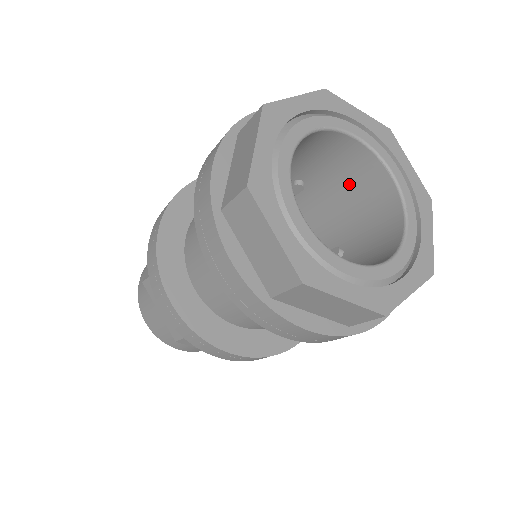
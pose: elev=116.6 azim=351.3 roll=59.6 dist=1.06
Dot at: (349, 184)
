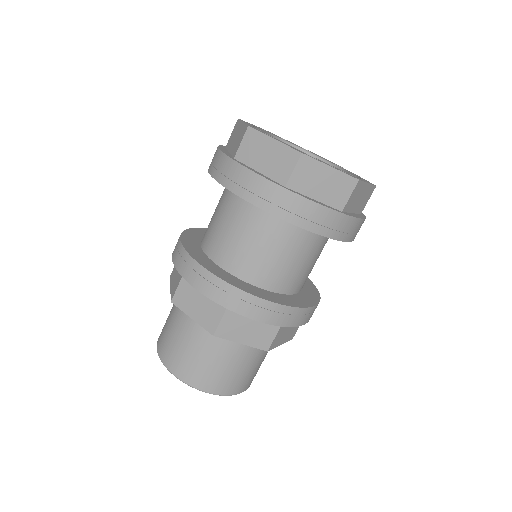
Dot at: occluded
